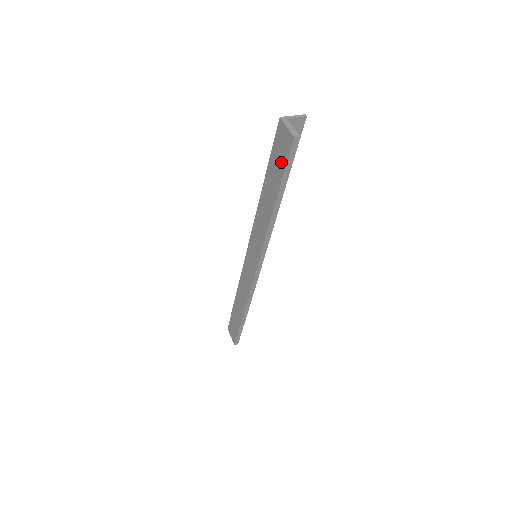
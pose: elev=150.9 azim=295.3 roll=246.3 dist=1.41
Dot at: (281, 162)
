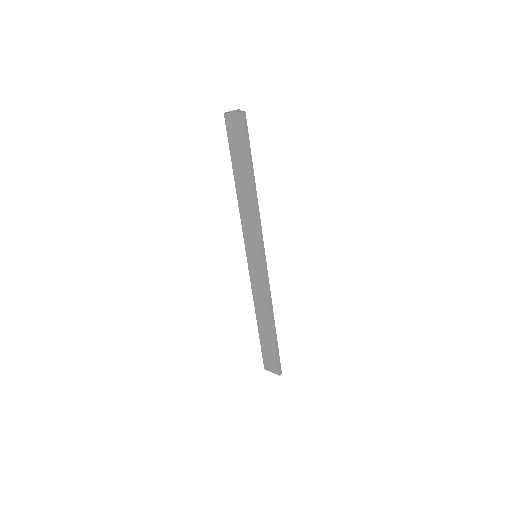
Dot at: (241, 142)
